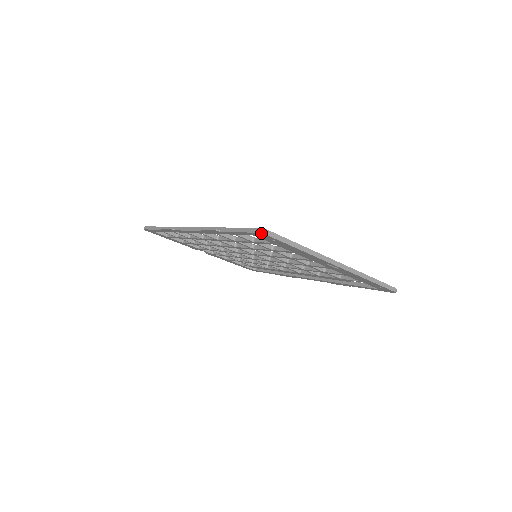
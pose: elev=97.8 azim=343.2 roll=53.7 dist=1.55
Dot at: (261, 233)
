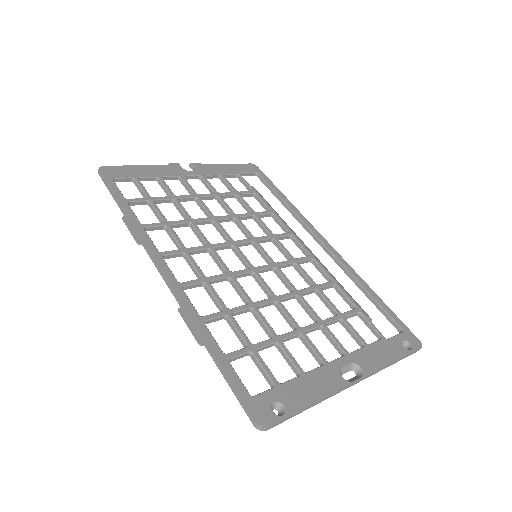
Dot at: occluded
